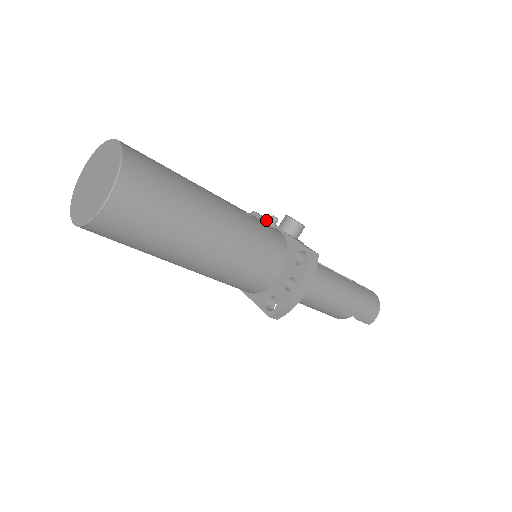
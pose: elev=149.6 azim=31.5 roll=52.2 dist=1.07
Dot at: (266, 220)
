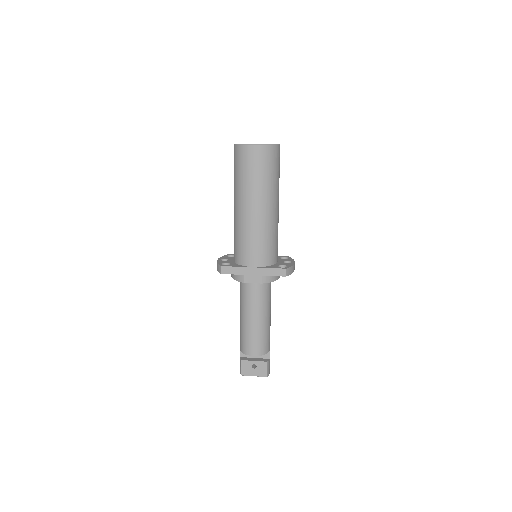
Dot at: occluded
